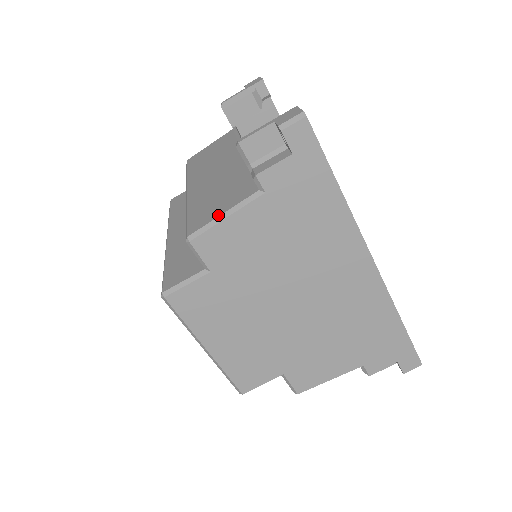
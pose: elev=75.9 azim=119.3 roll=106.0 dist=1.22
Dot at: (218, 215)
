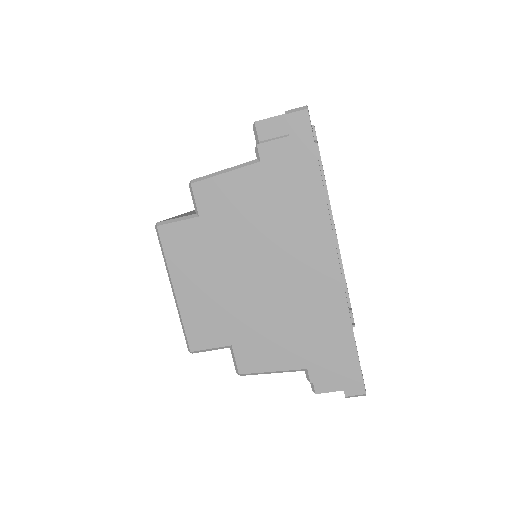
Dot at: occluded
